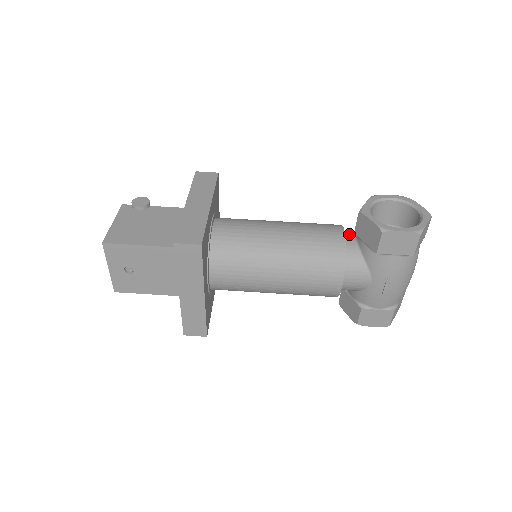
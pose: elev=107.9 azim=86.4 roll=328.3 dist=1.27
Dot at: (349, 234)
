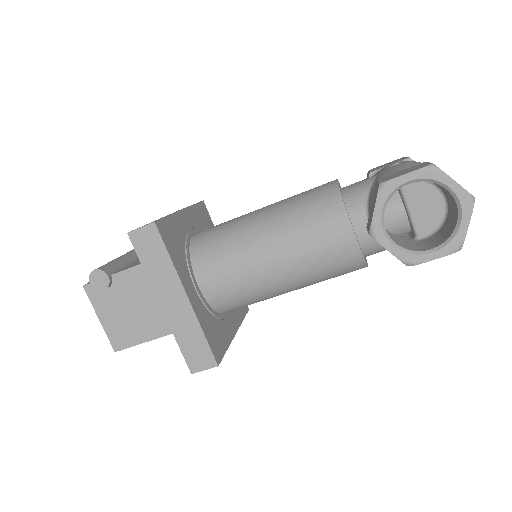
Dot at: (358, 214)
